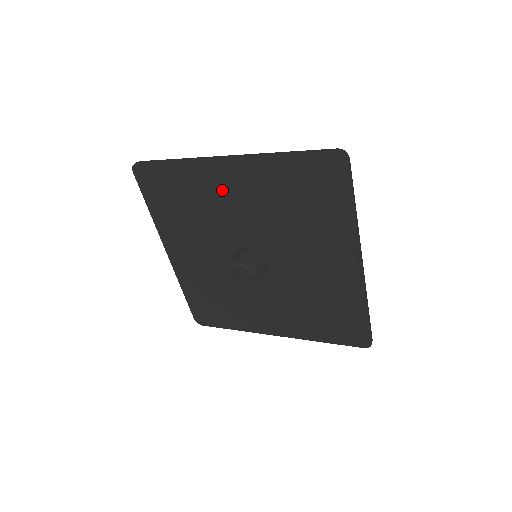
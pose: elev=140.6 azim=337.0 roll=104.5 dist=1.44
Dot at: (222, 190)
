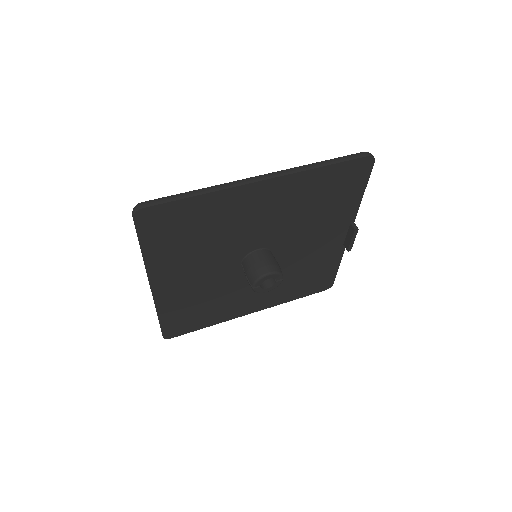
Dot at: (248, 210)
